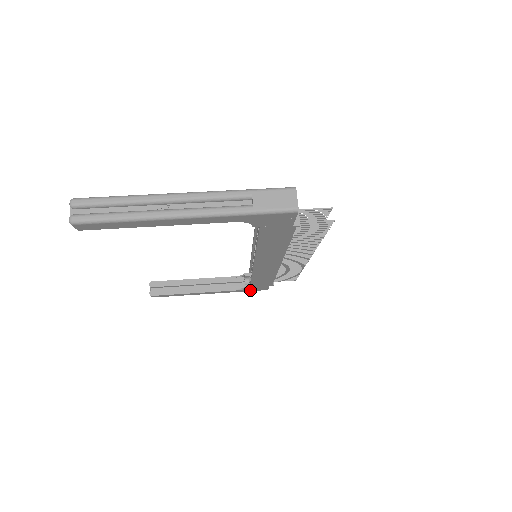
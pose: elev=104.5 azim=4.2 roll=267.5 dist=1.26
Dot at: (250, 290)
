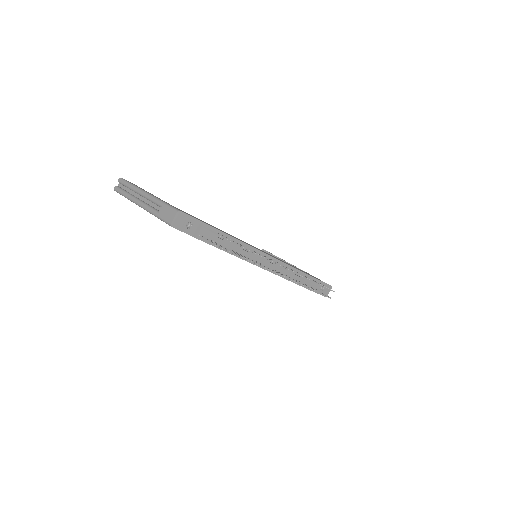
Dot at: occluded
